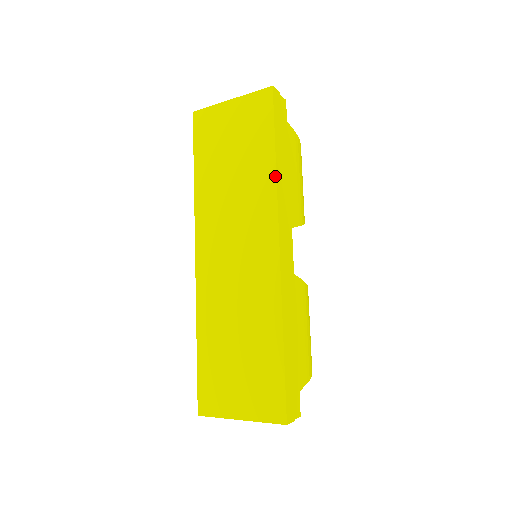
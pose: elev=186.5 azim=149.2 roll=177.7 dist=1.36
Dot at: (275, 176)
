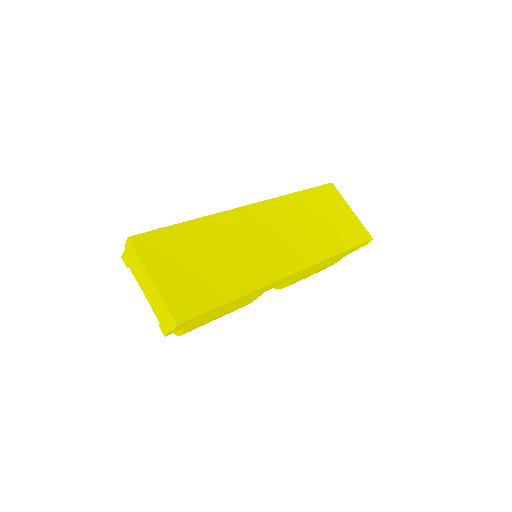
Dot at: (331, 256)
